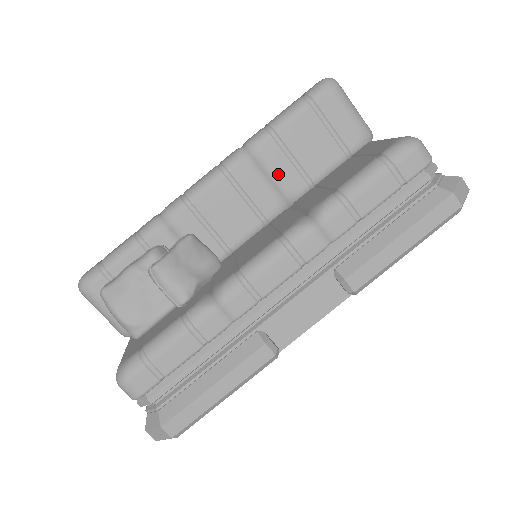
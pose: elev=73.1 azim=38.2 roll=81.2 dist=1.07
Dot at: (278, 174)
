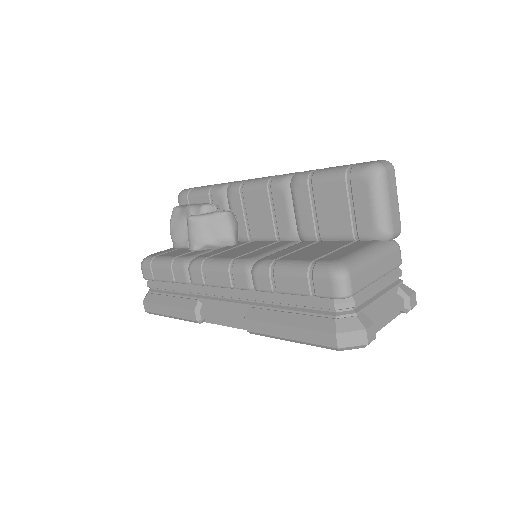
Dot at: (300, 213)
